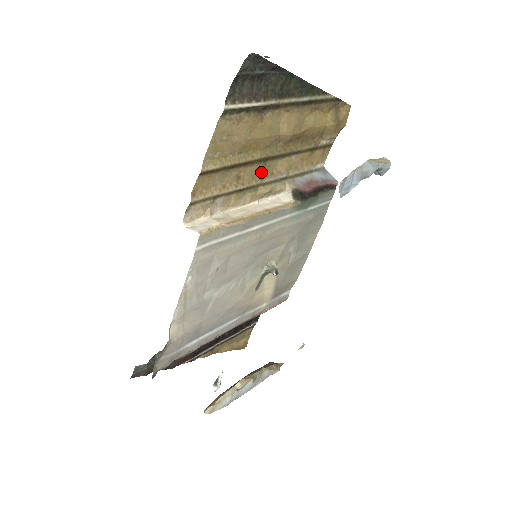
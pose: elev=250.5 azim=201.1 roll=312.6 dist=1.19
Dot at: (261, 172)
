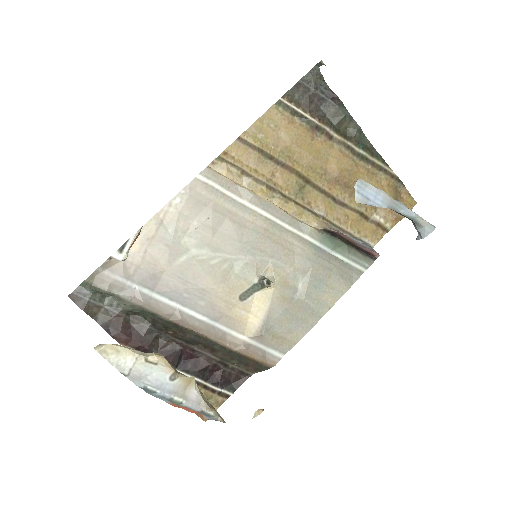
Dot at: (298, 189)
